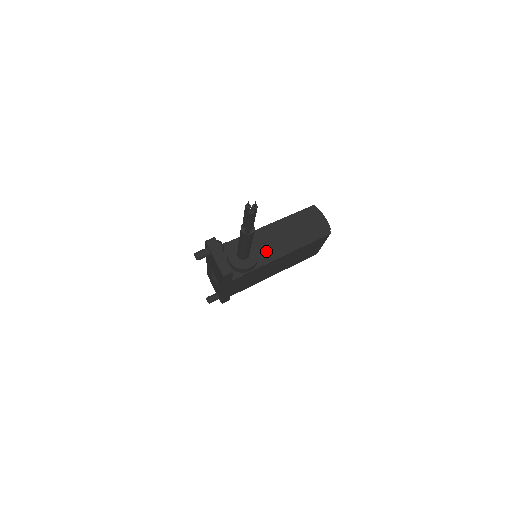
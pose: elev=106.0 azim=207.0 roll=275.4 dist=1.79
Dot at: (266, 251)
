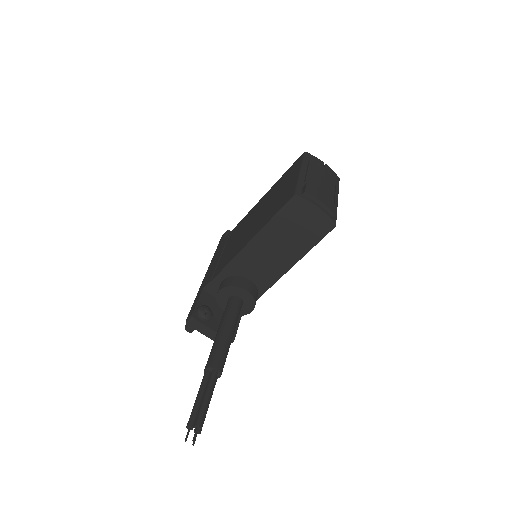
Dot at: (261, 276)
